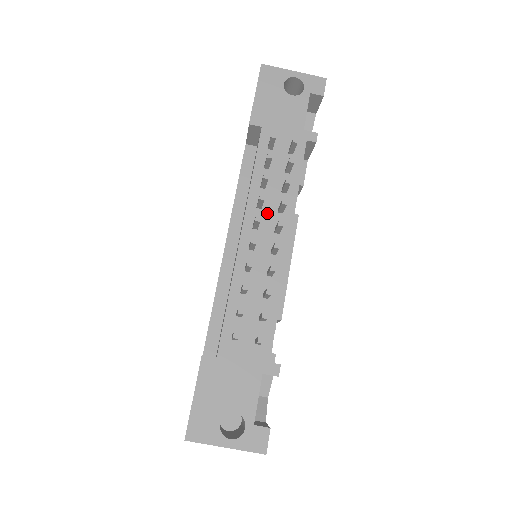
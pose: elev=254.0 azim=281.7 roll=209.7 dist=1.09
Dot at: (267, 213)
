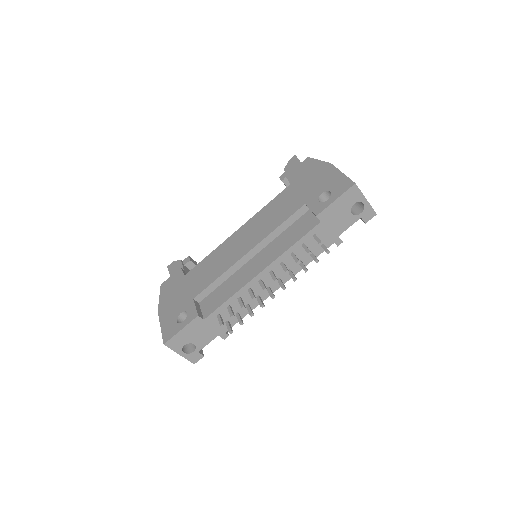
Dot at: (282, 269)
